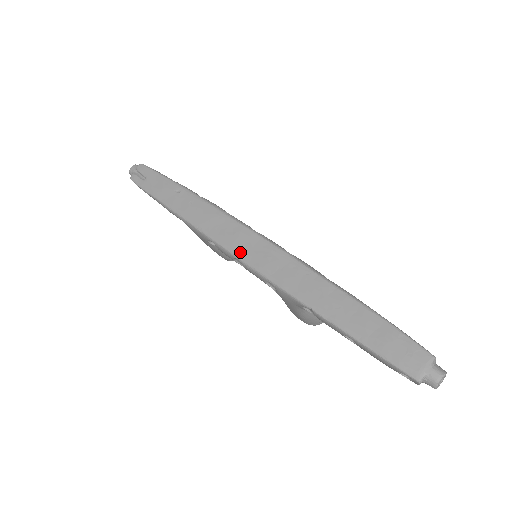
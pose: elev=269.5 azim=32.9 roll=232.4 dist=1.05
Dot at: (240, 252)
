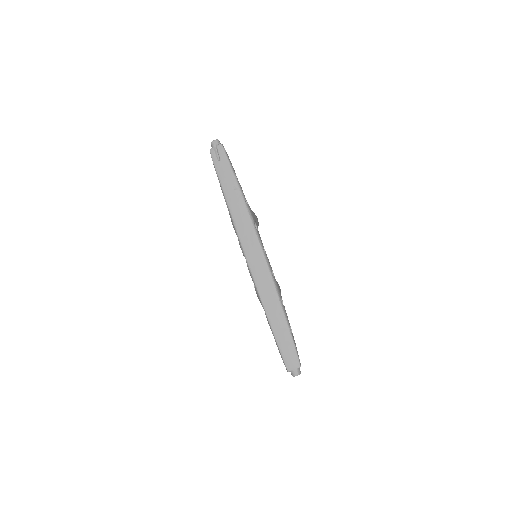
Dot at: (249, 257)
